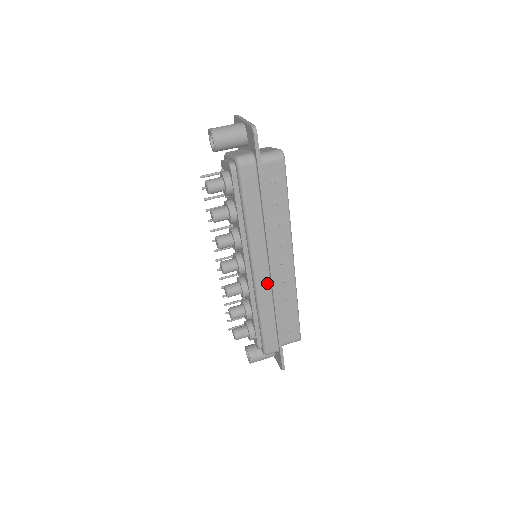
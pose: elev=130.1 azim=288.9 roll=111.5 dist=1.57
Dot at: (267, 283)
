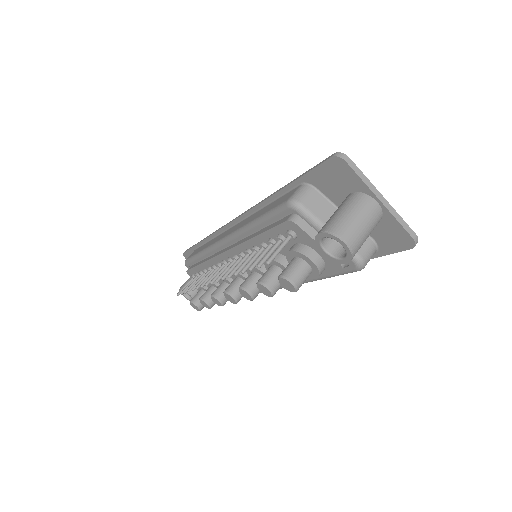
Dot at: occluded
